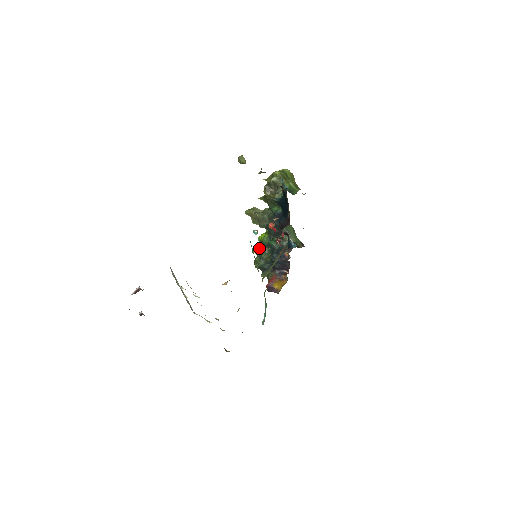
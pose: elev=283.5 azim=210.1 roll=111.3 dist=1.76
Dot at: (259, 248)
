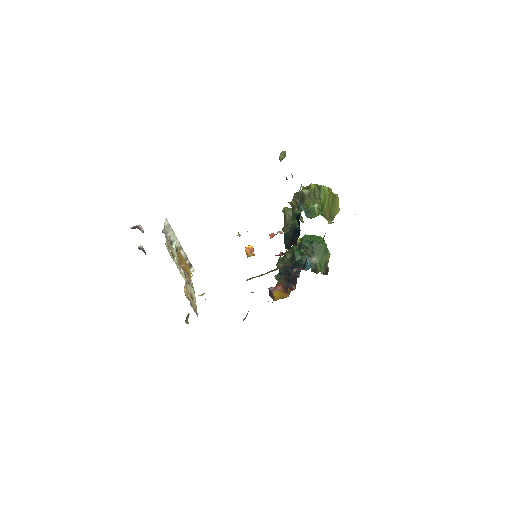
Dot at: (250, 251)
